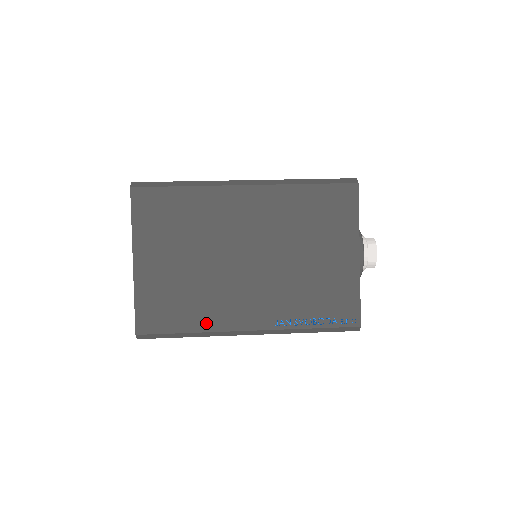
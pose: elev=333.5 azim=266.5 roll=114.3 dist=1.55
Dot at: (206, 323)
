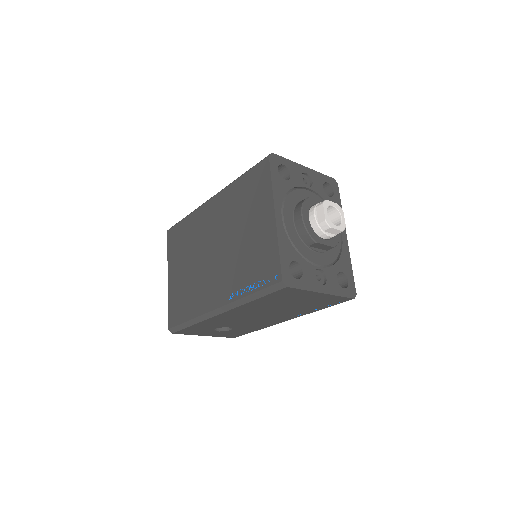
Dot at: (196, 310)
